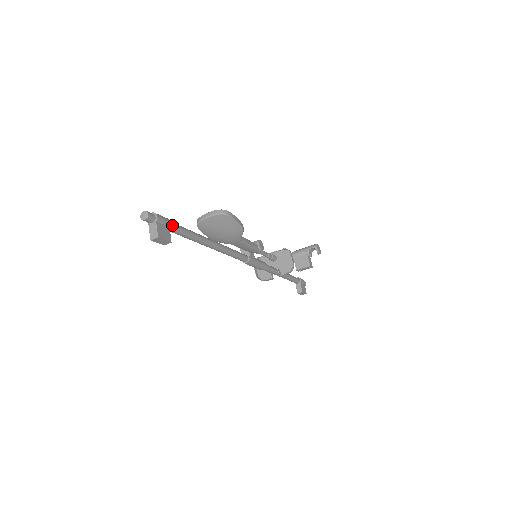
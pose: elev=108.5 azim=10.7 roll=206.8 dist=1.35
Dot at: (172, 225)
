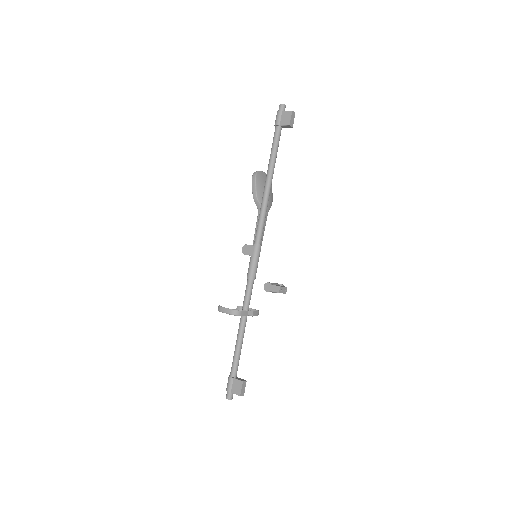
Dot at: (280, 131)
